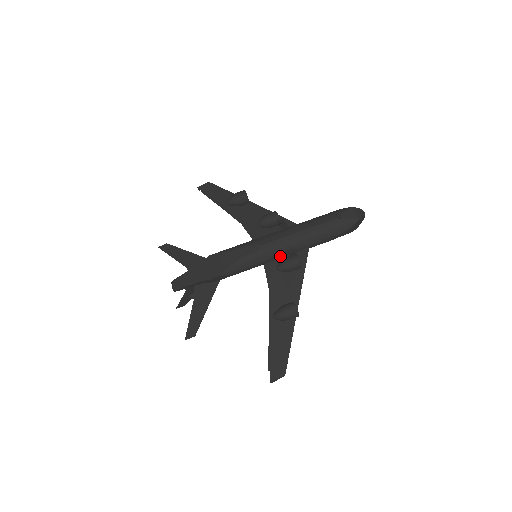
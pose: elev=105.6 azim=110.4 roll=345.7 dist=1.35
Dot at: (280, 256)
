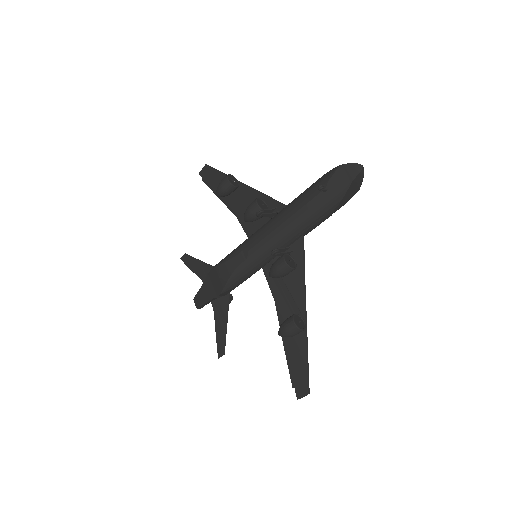
Dot at: (274, 256)
